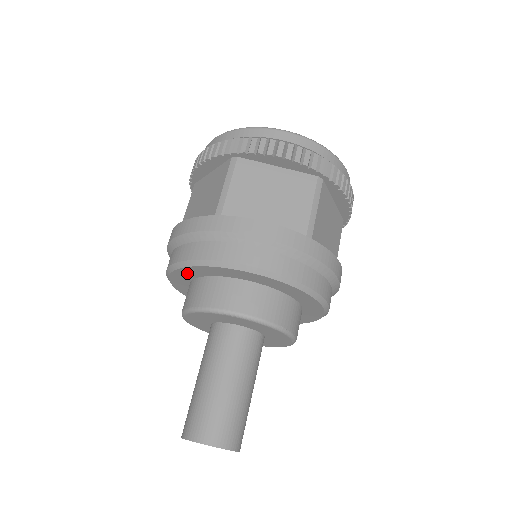
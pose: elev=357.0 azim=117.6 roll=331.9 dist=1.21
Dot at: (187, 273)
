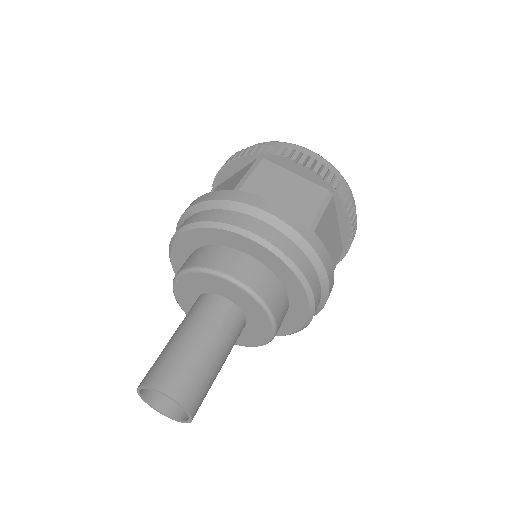
Dot at: occluded
